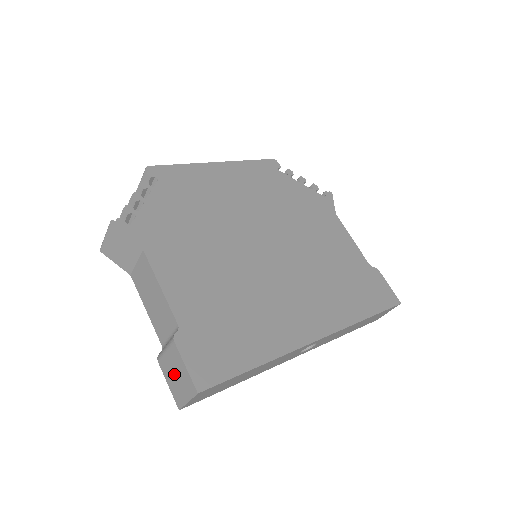
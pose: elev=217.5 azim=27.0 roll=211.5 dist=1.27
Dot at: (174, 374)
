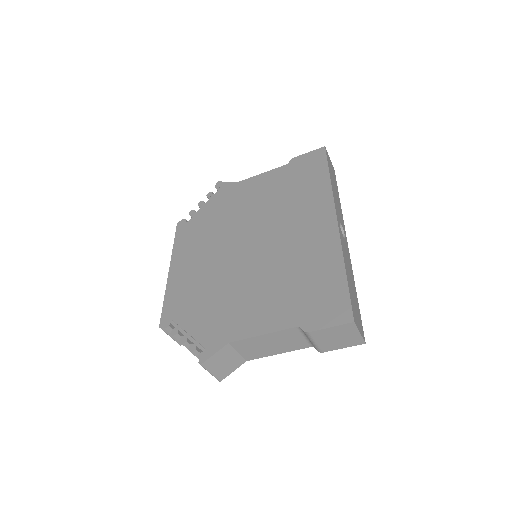
Dot at: (335, 340)
